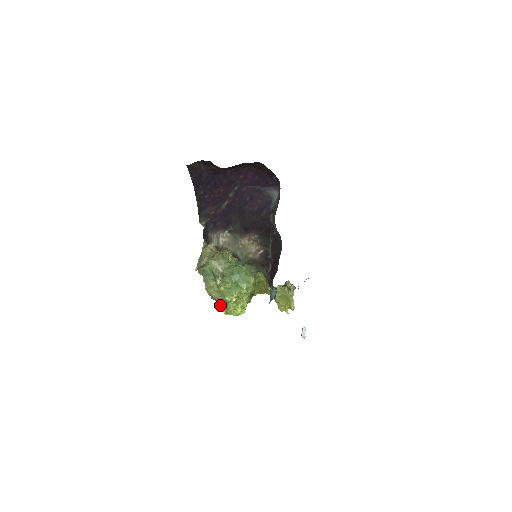
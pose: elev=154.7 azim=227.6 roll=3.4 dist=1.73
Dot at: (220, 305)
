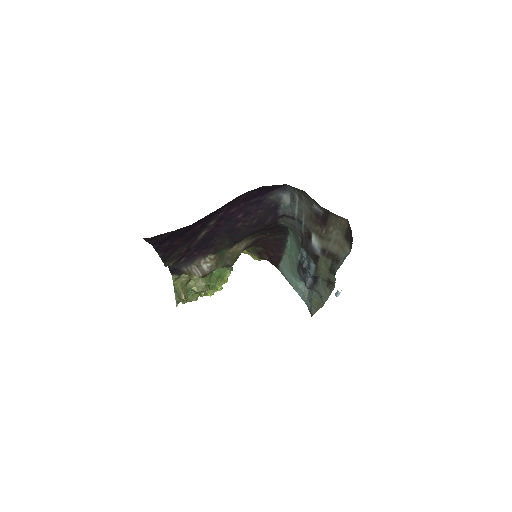
Dot at: occluded
